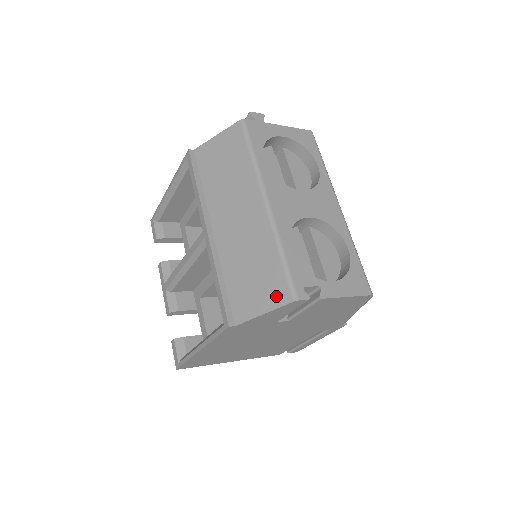
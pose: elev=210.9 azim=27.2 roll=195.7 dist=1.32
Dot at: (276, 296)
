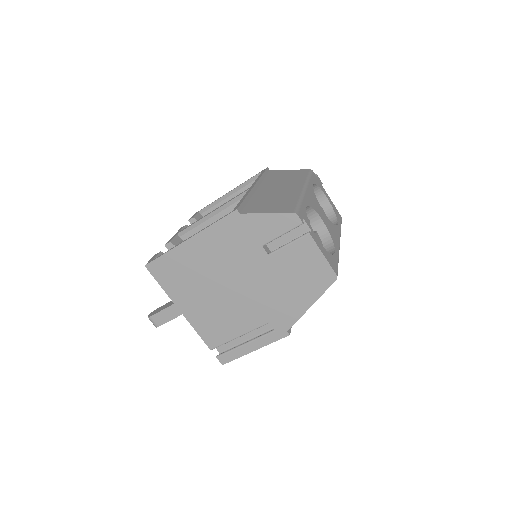
Dot at: (283, 210)
